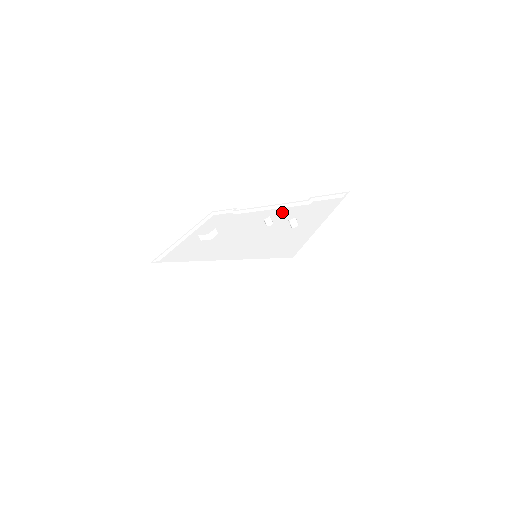
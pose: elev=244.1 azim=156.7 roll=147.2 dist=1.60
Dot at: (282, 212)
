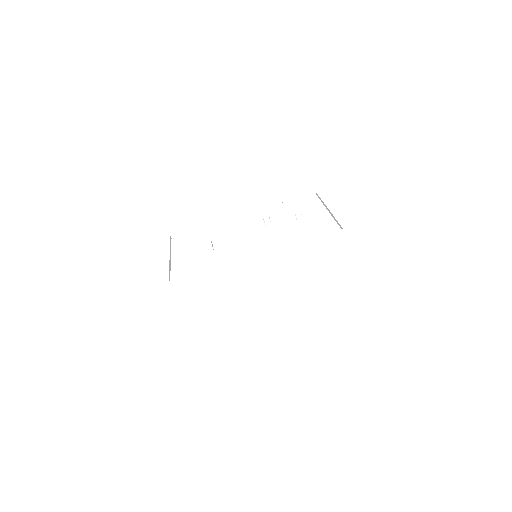
Dot at: (265, 216)
